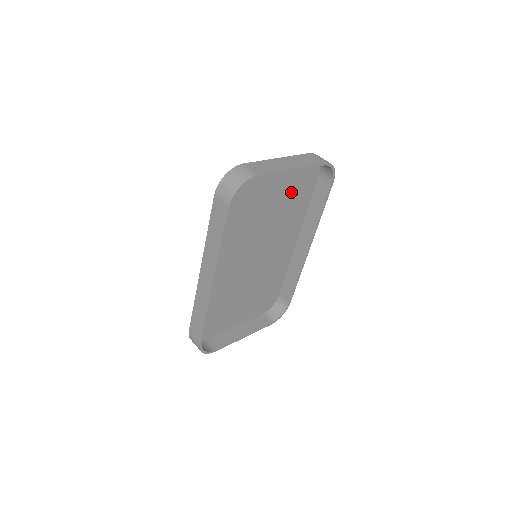
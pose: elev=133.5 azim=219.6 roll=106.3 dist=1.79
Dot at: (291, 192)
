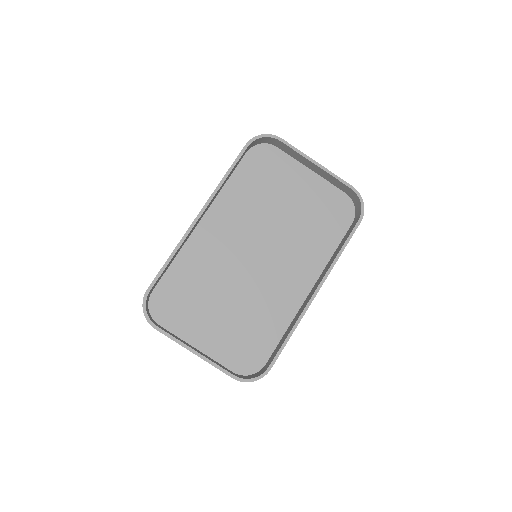
Dot at: (316, 215)
